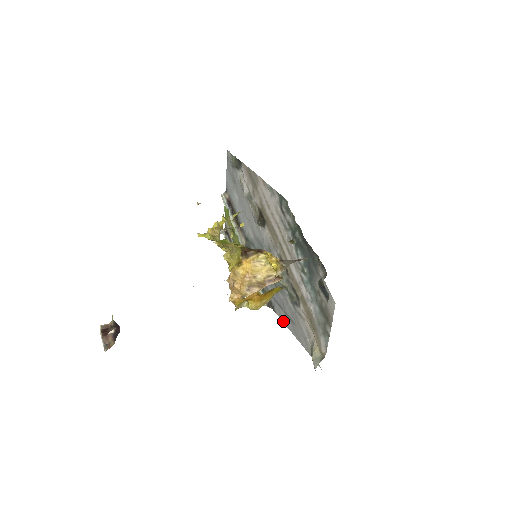
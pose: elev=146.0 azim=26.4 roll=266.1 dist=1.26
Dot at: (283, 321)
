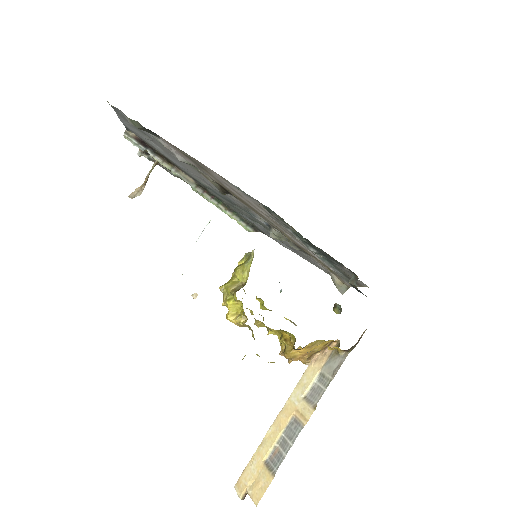
Dot at: occluded
